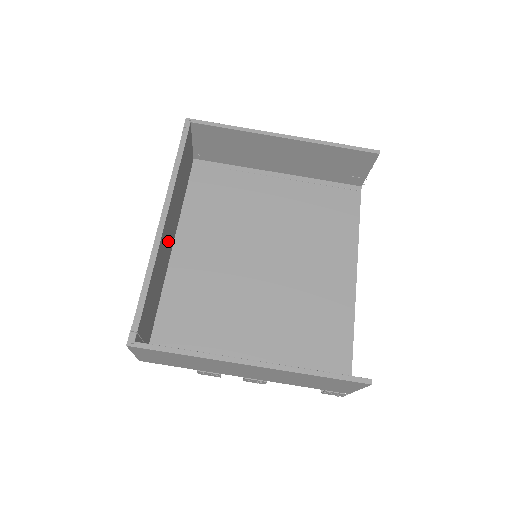
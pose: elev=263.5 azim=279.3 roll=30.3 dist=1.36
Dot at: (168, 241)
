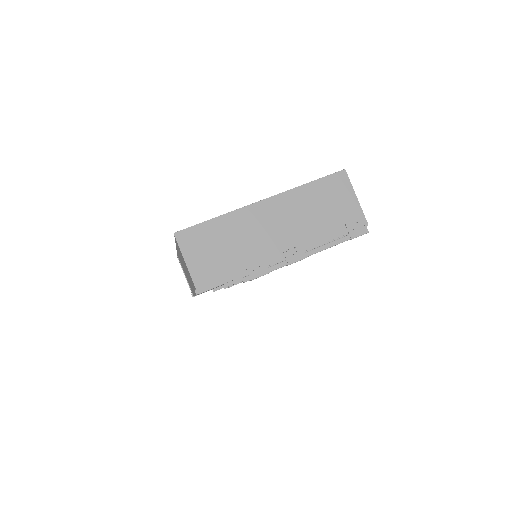
Dot at: occluded
